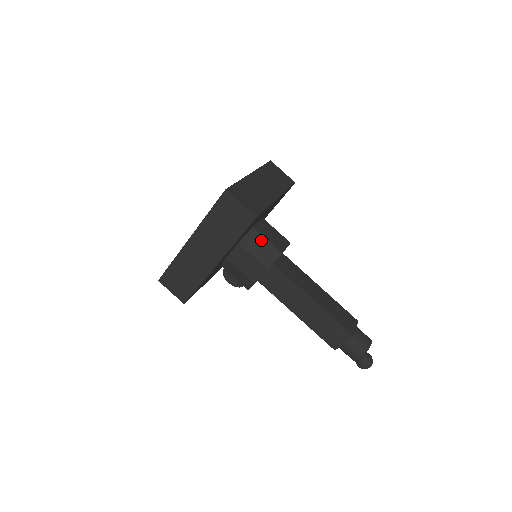
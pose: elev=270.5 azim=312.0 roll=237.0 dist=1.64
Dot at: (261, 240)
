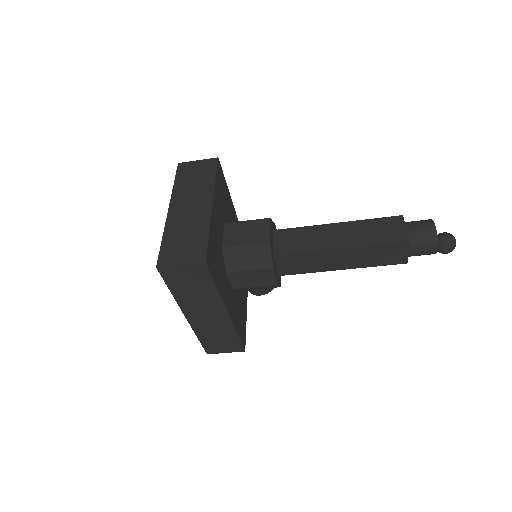
Dot at: (241, 251)
